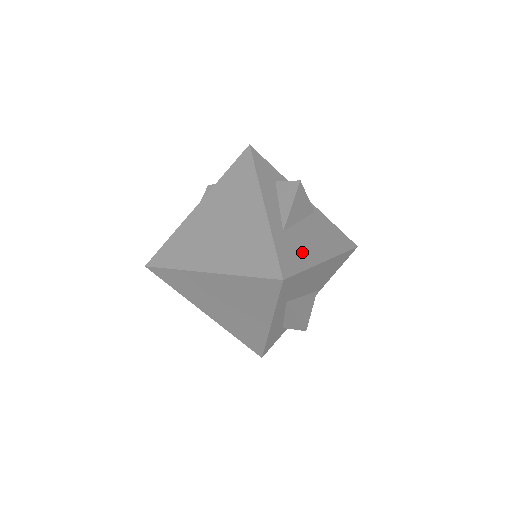
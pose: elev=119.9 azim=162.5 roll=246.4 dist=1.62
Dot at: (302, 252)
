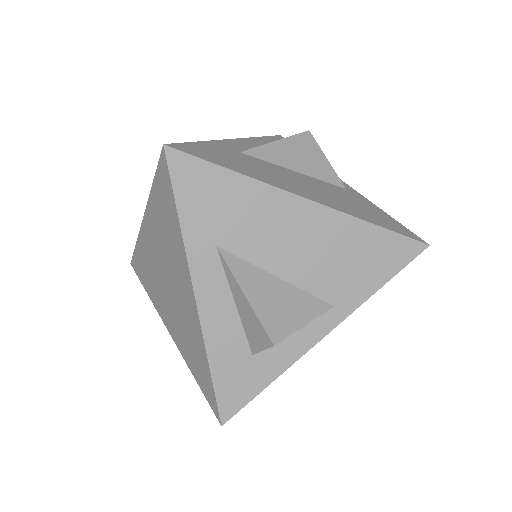
Dot at: (254, 170)
